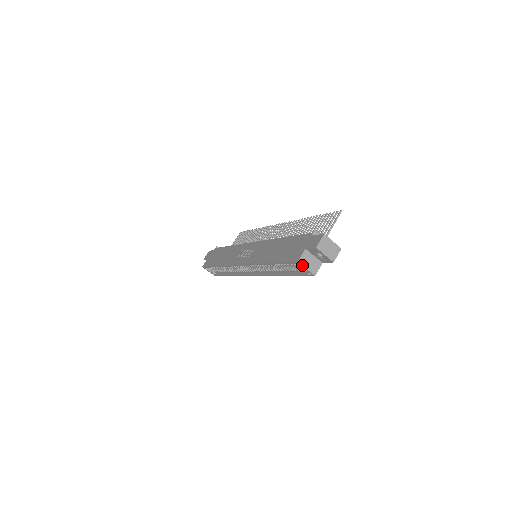
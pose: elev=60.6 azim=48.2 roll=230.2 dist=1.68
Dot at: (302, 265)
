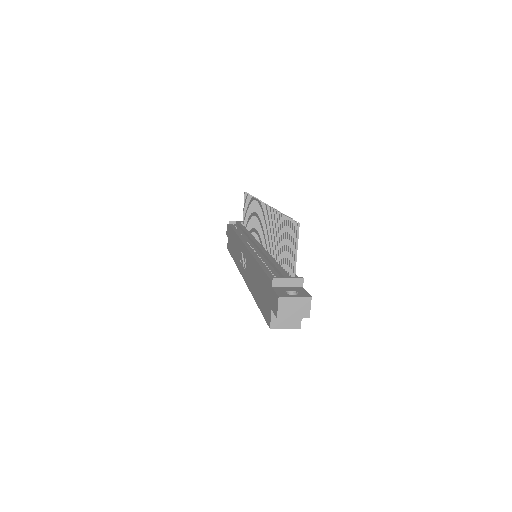
Dot at: occluded
